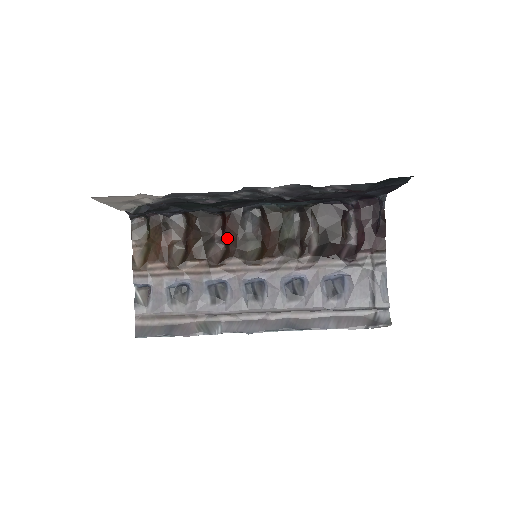
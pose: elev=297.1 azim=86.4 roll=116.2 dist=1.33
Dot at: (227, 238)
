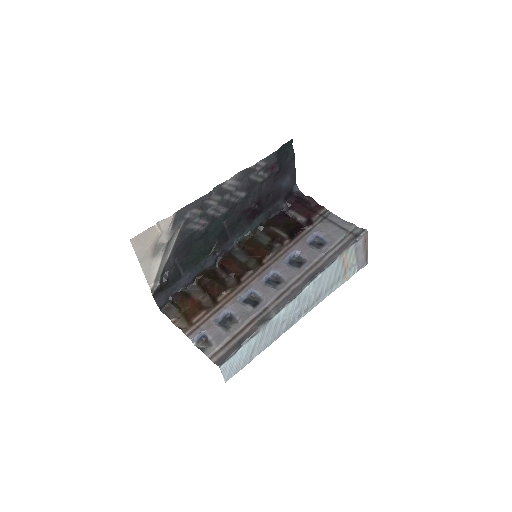
Dot at: (231, 272)
